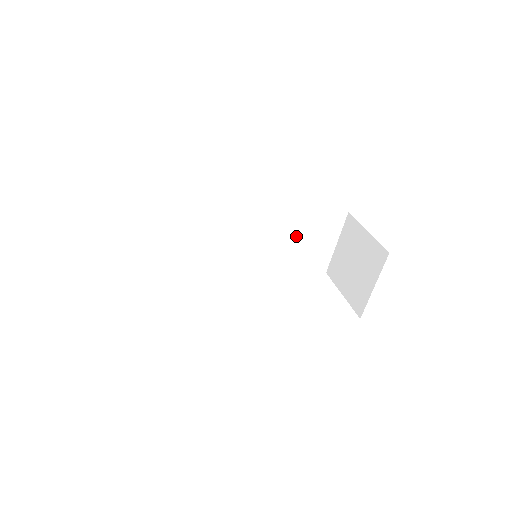
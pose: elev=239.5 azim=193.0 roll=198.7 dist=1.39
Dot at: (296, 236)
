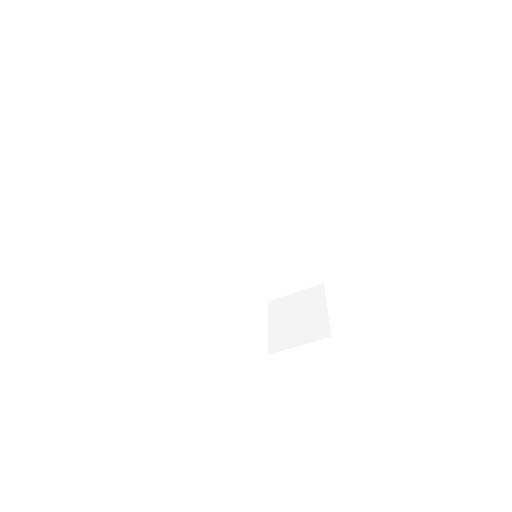
Dot at: (280, 264)
